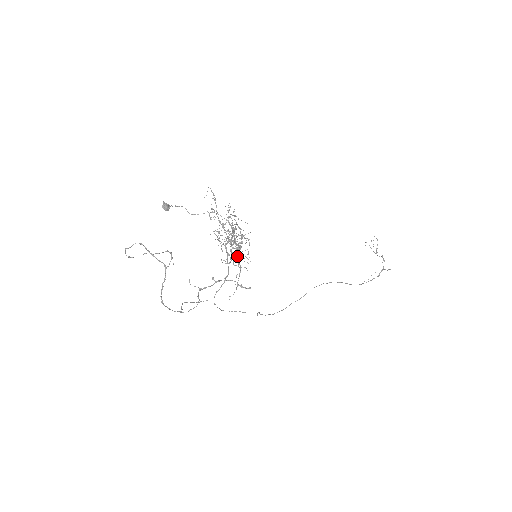
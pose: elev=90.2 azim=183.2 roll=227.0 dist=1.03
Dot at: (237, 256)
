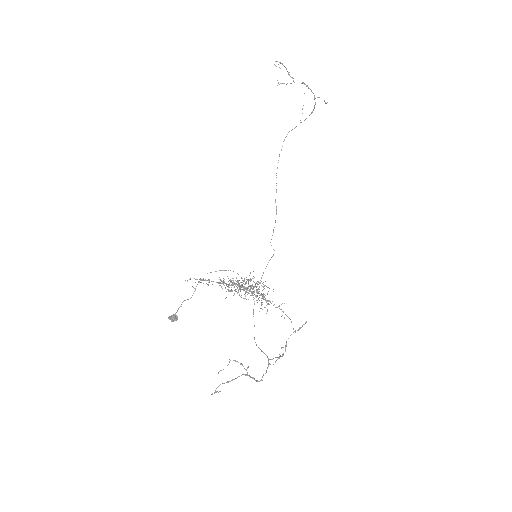
Dot at: (266, 301)
